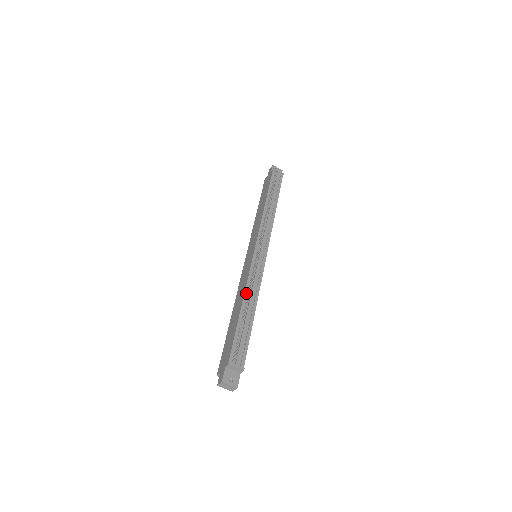
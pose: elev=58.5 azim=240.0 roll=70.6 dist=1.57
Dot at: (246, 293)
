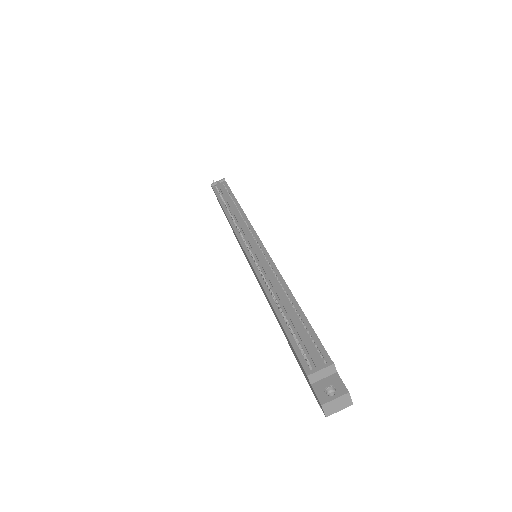
Dot at: (267, 291)
